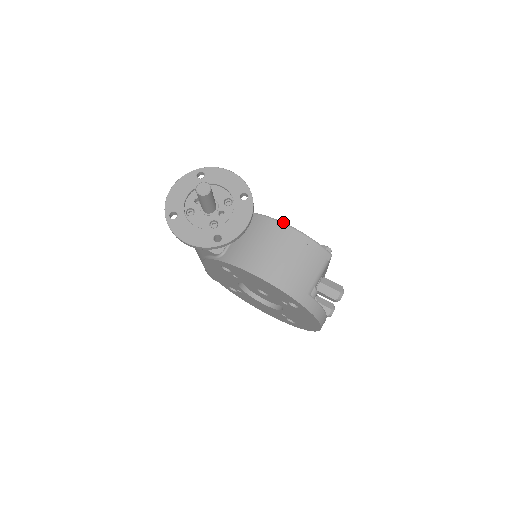
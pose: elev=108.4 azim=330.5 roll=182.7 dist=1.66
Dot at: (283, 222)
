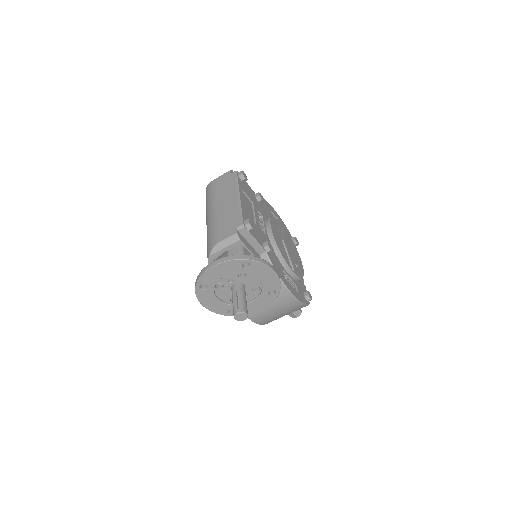
Dot at: (291, 292)
